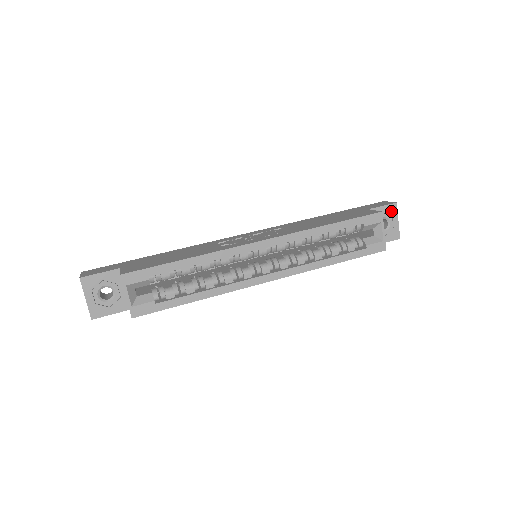
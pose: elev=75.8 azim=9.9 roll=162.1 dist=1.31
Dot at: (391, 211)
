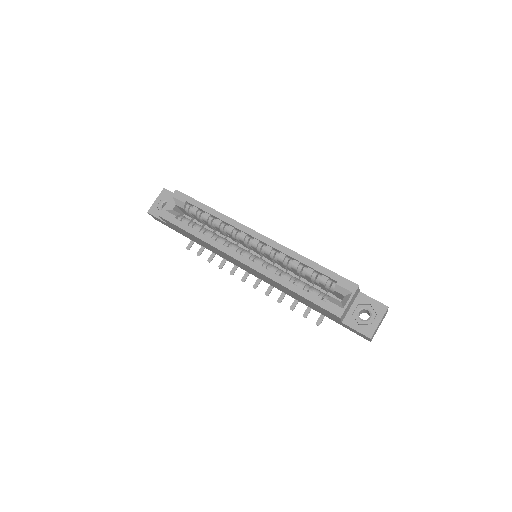
Dot at: (379, 309)
